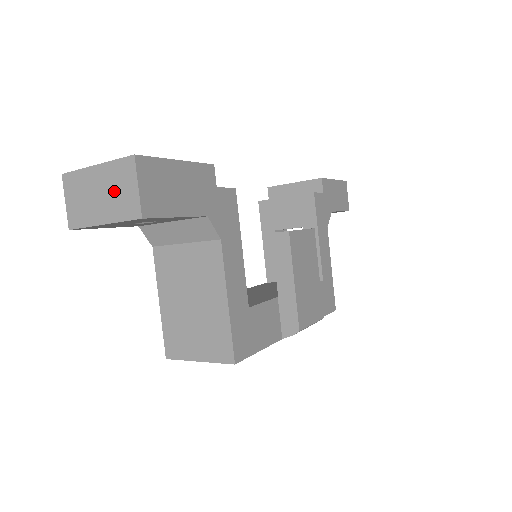
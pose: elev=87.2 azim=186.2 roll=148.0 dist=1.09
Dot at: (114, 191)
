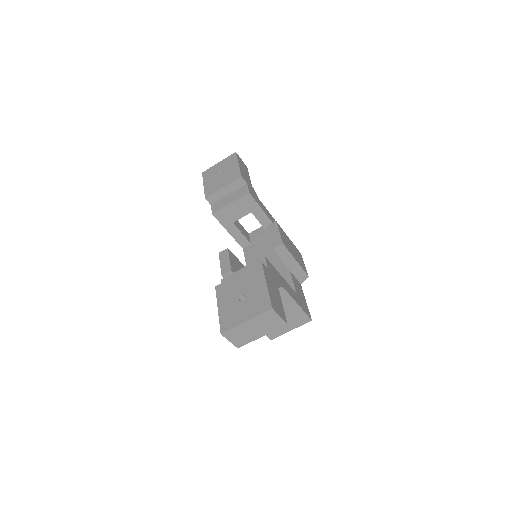
Dot at: (264, 324)
